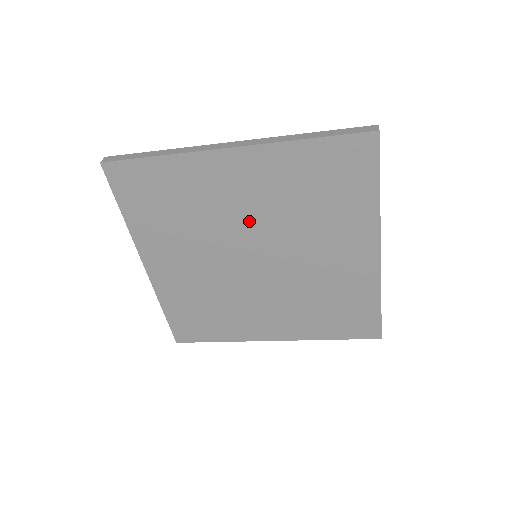
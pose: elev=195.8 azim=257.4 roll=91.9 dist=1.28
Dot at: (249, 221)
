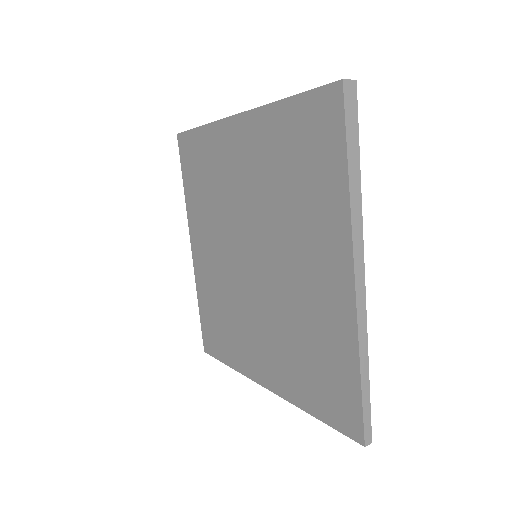
Dot at: (248, 205)
